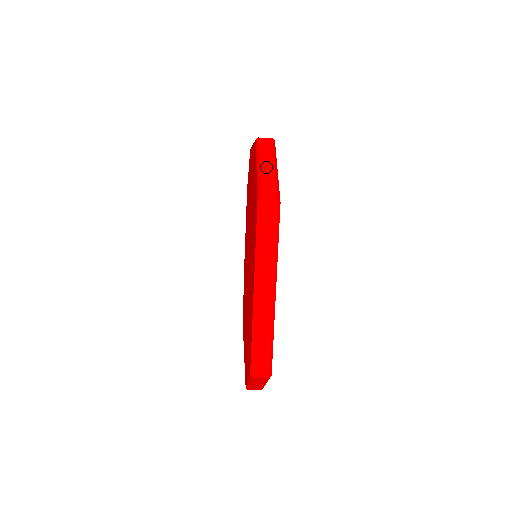
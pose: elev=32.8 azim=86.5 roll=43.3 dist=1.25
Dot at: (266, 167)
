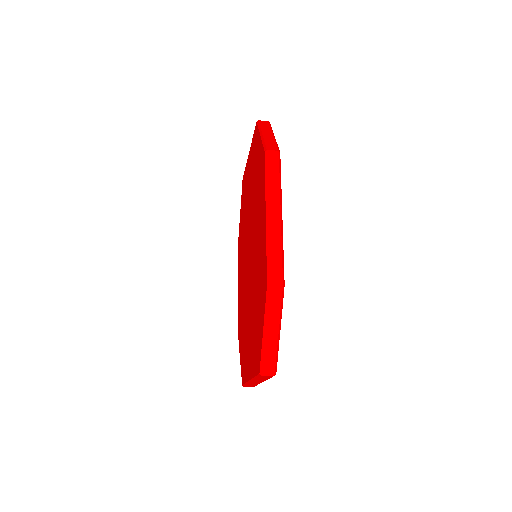
Dot at: (271, 333)
